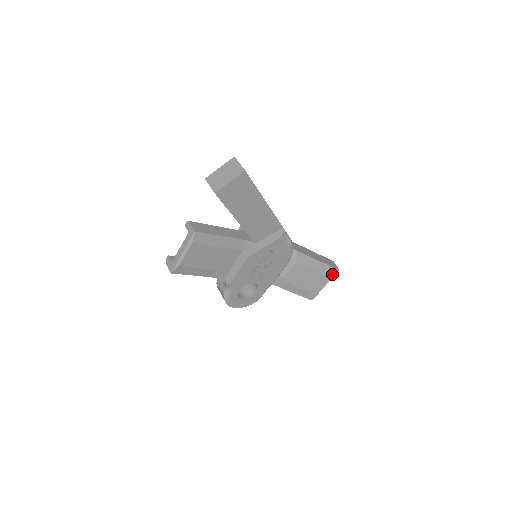
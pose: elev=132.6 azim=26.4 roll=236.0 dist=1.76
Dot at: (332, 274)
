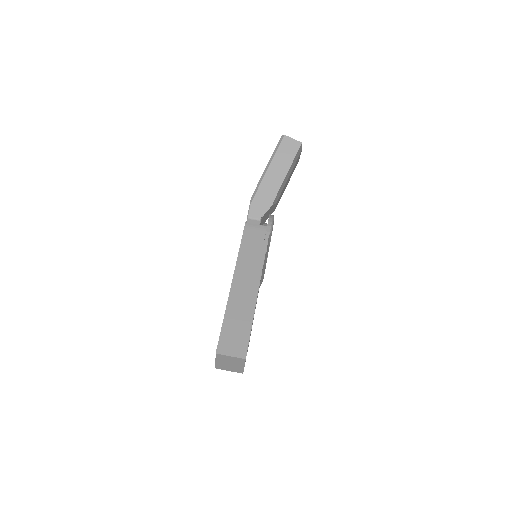
Dot at: (300, 152)
